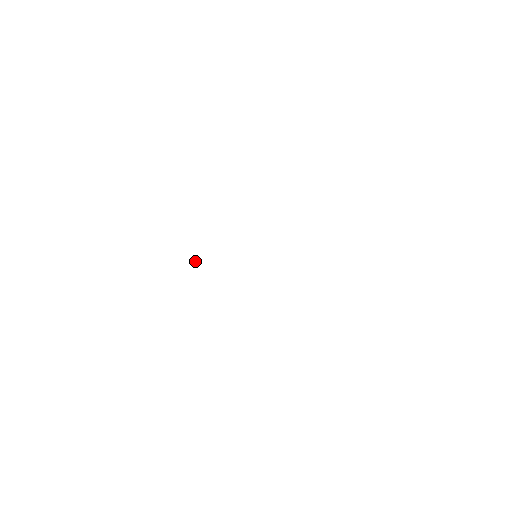
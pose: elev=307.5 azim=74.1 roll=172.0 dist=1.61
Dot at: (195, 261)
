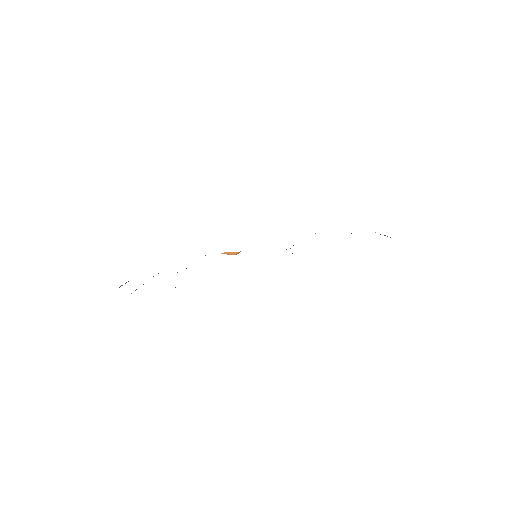
Dot at: occluded
